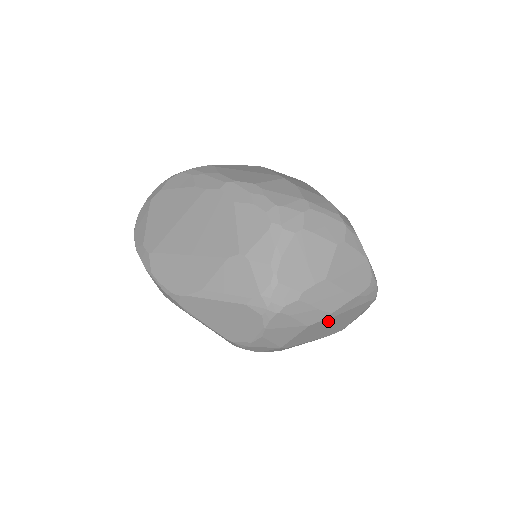
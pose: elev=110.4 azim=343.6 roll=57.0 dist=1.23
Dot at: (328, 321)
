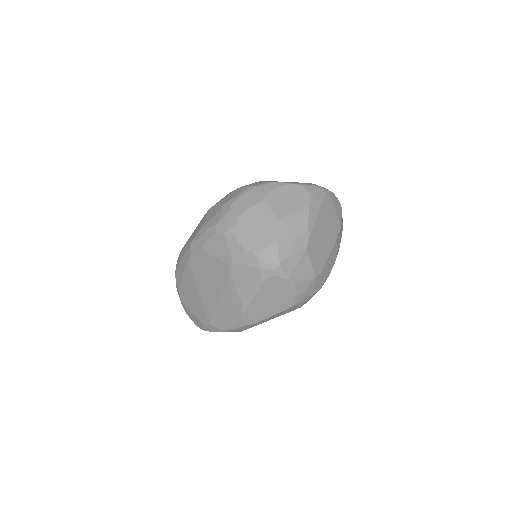
Dot at: (315, 234)
